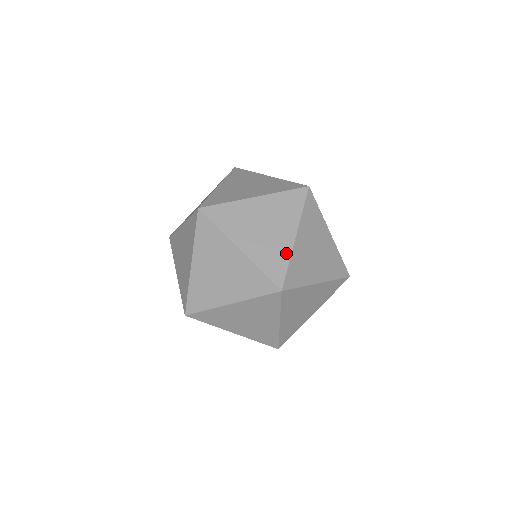
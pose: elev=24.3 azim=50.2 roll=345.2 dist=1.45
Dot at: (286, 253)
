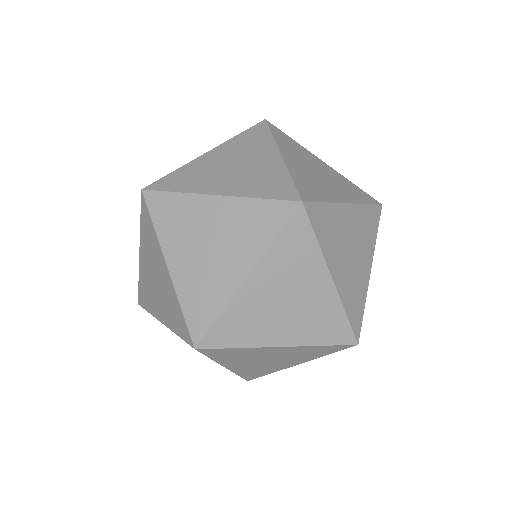
Dot at: (275, 370)
